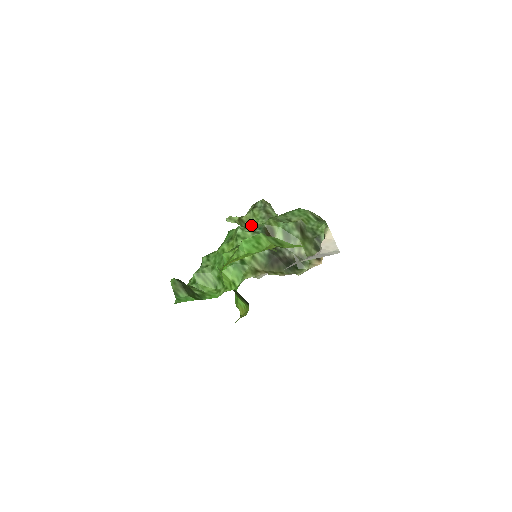
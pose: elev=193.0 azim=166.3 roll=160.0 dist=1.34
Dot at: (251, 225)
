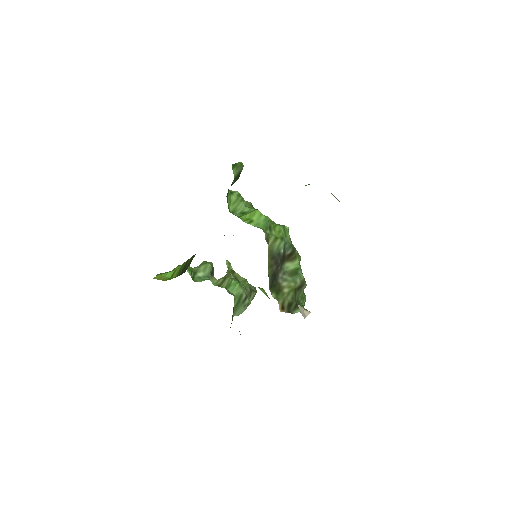
Dot at: (236, 279)
